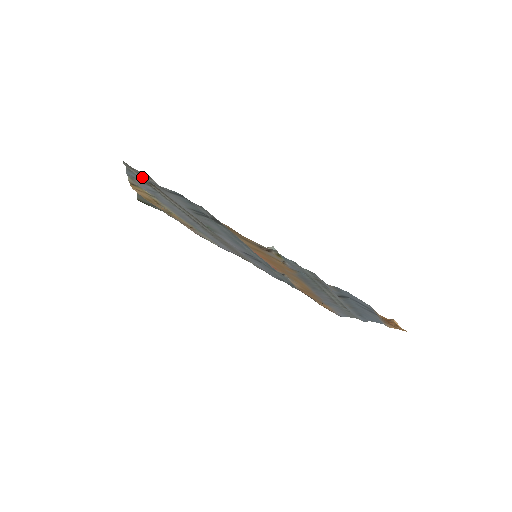
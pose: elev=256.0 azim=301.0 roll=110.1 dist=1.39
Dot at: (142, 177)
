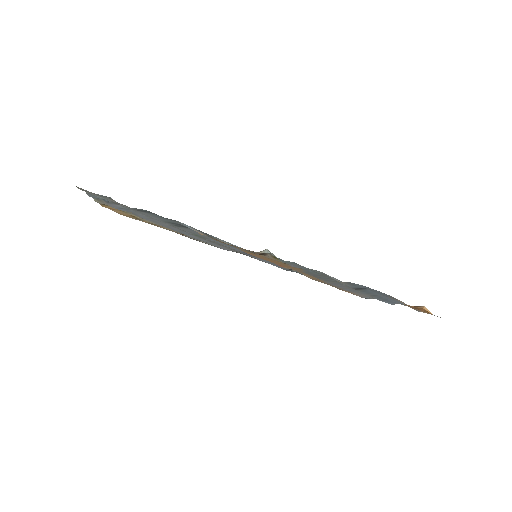
Dot at: occluded
